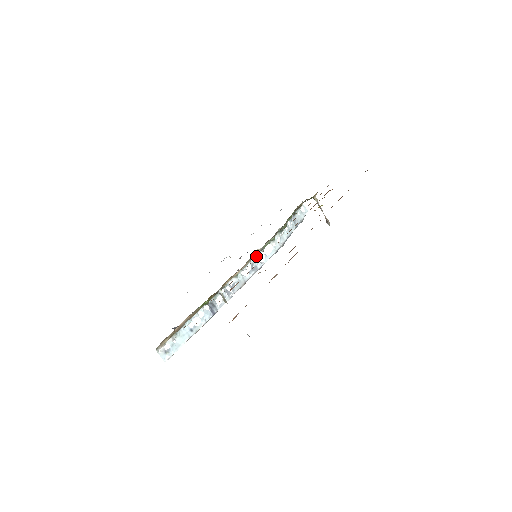
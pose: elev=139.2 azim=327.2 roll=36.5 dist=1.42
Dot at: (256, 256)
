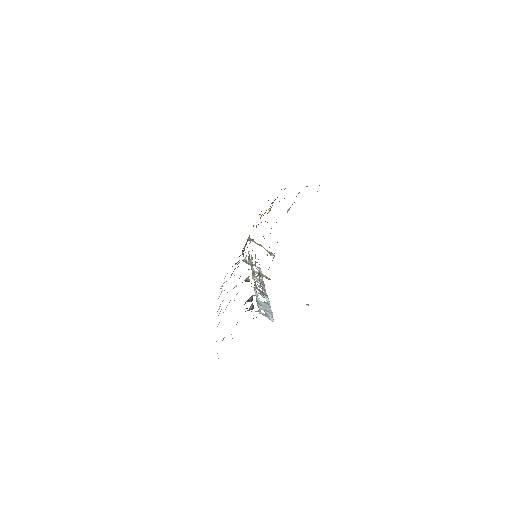
Dot at: (252, 268)
